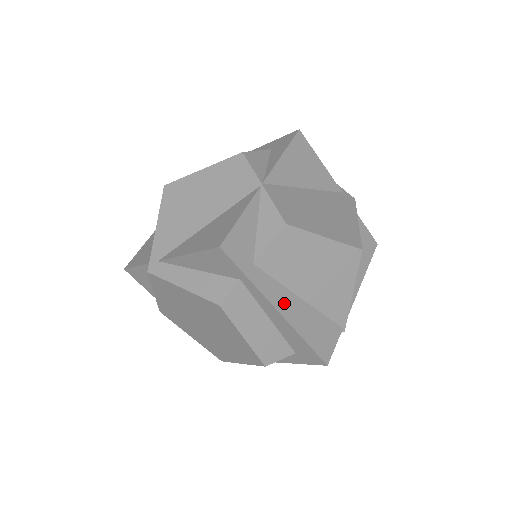
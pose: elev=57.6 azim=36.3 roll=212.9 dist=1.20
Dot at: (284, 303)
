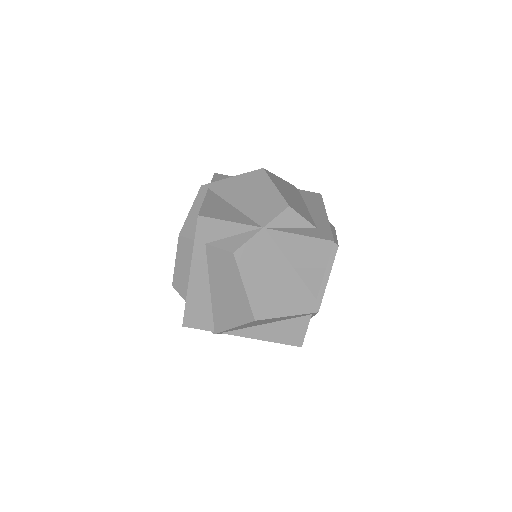
Dot at: (198, 277)
